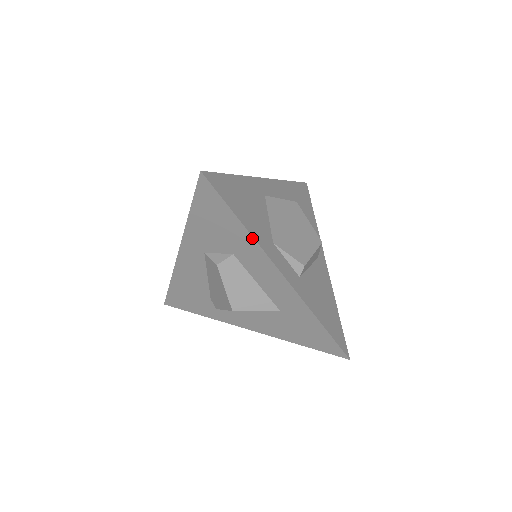
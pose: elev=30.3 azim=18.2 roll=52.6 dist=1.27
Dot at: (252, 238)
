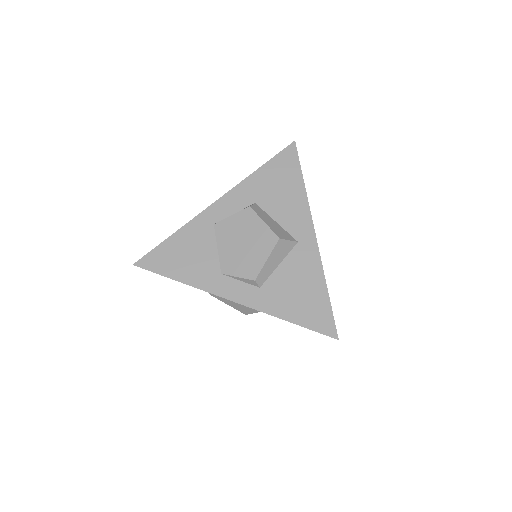
Dot at: (194, 287)
